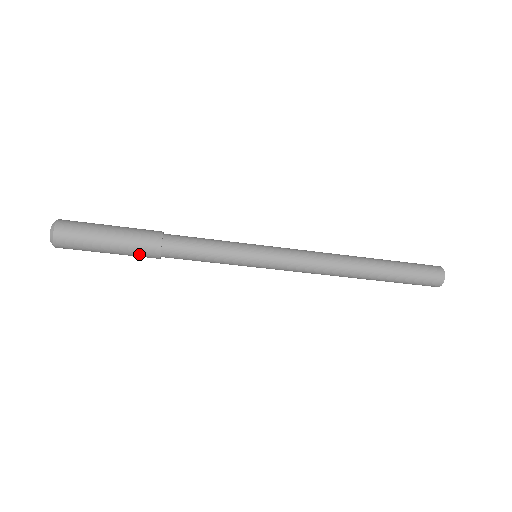
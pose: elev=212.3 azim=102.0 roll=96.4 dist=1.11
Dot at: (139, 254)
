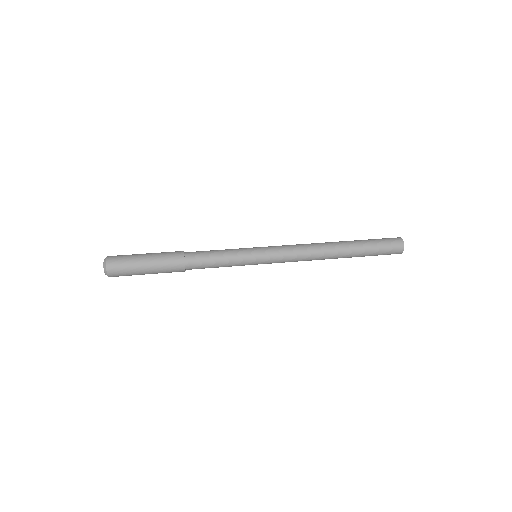
Dot at: (170, 272)
